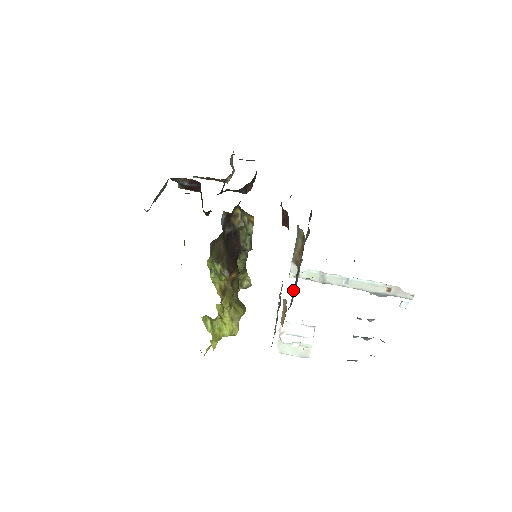
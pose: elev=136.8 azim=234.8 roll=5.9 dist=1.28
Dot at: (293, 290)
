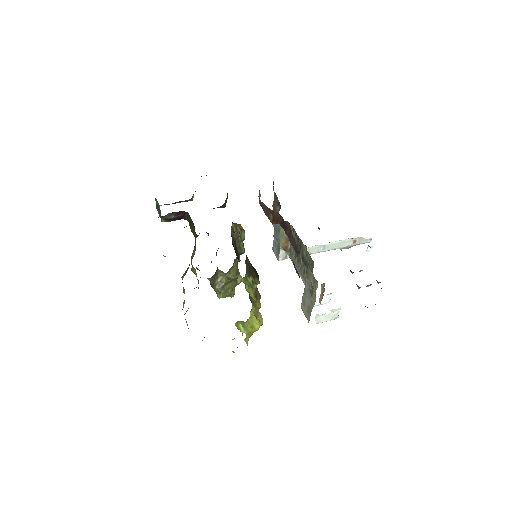
Dot at: occluded
